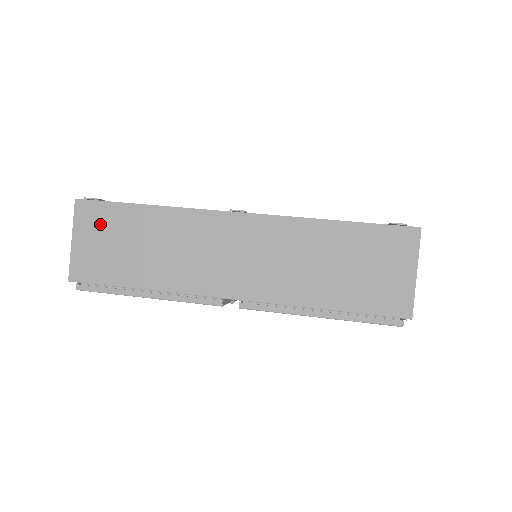
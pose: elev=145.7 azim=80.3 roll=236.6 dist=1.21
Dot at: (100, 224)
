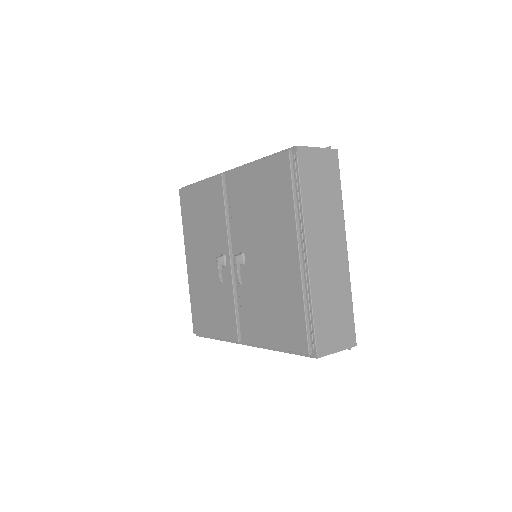
Dot at: occluded
